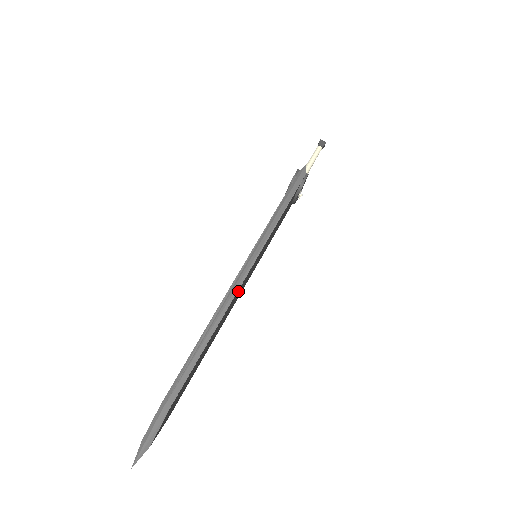
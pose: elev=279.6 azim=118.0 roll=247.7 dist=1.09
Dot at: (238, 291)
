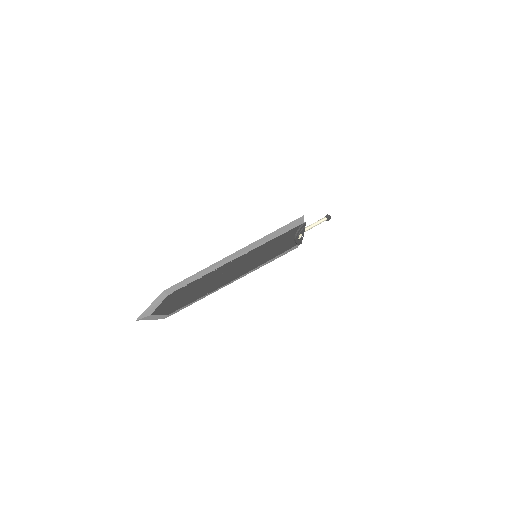
Dot at: (234, 263)
